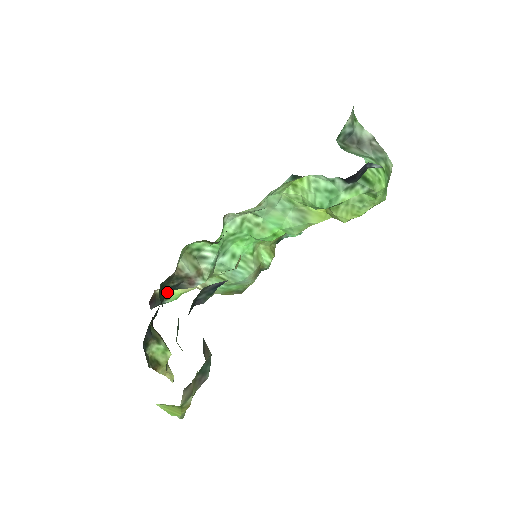
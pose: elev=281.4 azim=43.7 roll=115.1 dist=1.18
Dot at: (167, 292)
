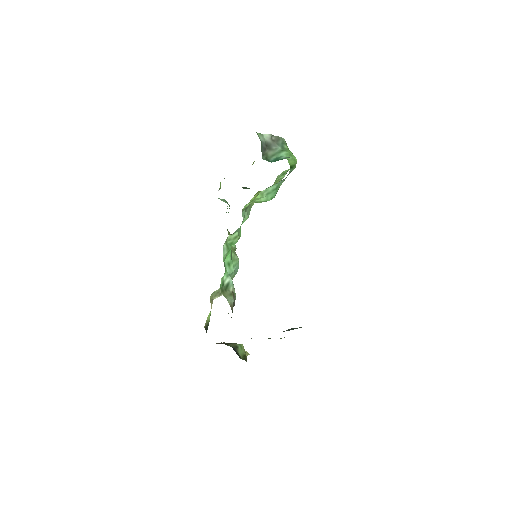
Dot at: occluded
